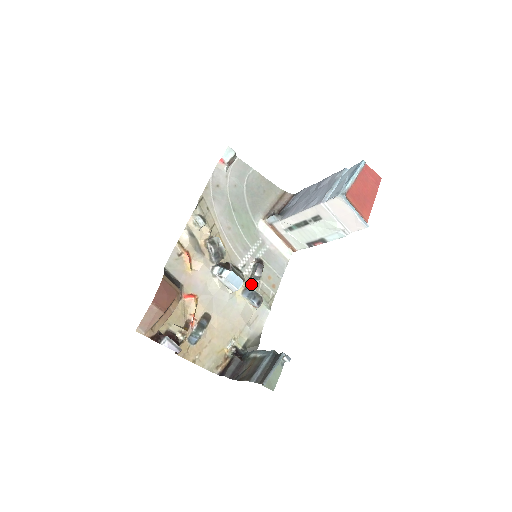
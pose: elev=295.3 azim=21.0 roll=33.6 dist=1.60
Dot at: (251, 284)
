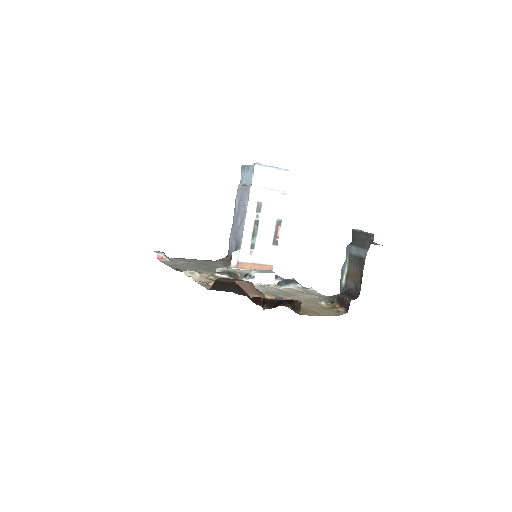
Dot at: occluded
